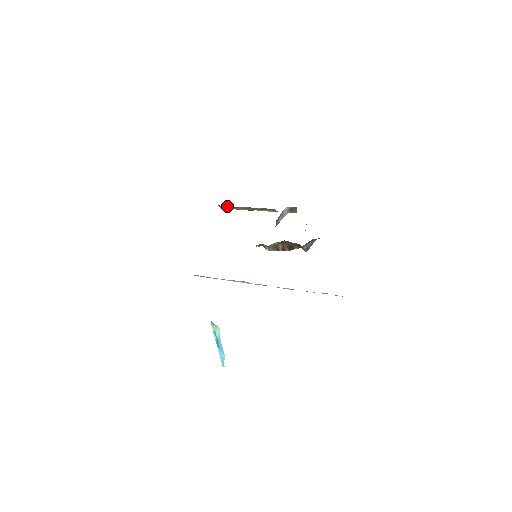
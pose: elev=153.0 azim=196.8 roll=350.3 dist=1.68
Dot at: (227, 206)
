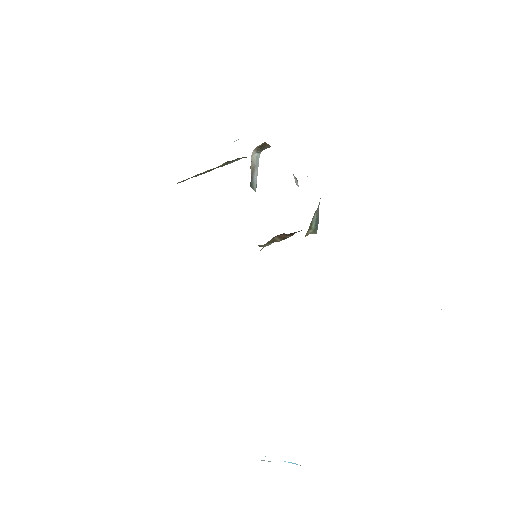
Dot at: (183, 180)
